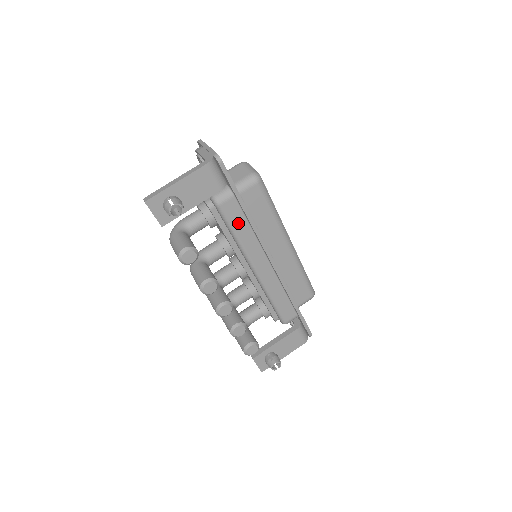
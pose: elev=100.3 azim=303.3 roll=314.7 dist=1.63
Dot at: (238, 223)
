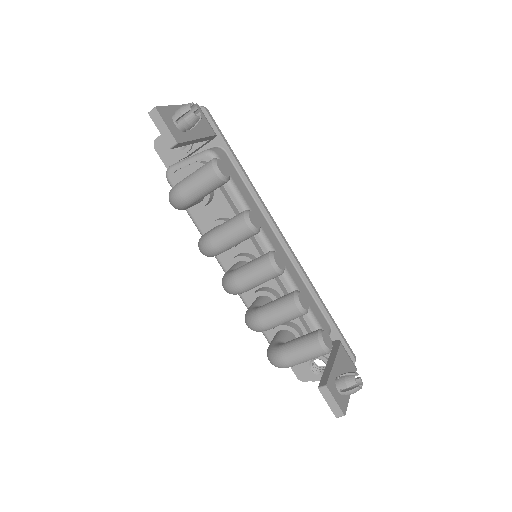
Dot at: (238, 182)
